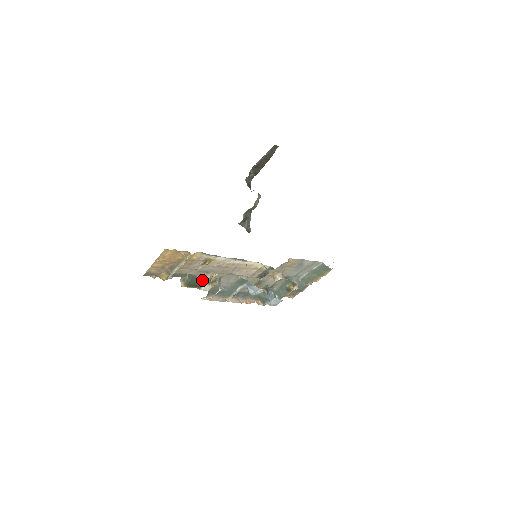
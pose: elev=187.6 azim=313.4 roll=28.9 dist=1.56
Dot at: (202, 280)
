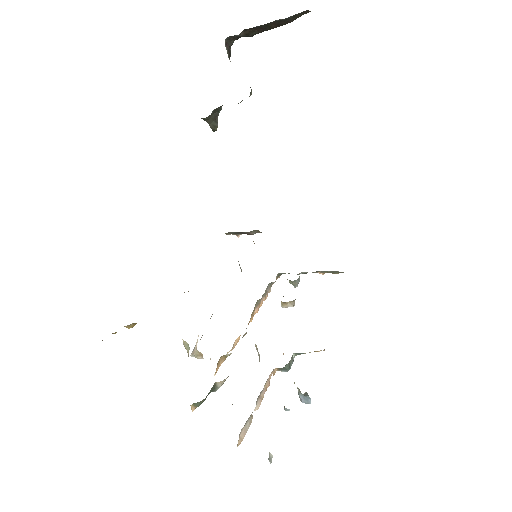
Dot at: (216, 385)
